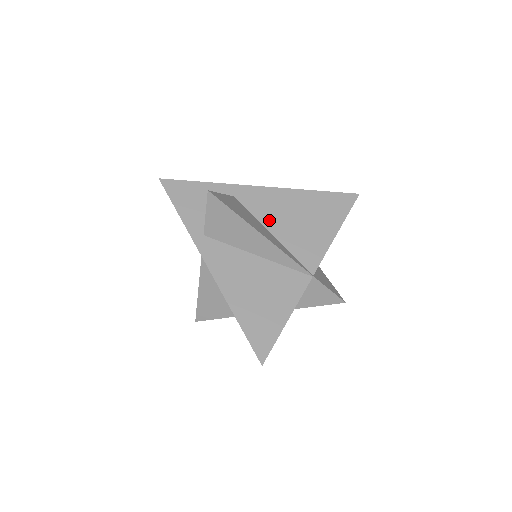
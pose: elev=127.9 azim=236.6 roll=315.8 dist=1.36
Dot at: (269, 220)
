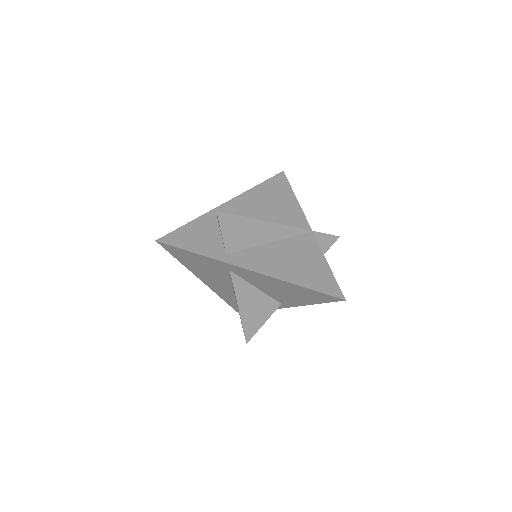
Dot at: occluded
